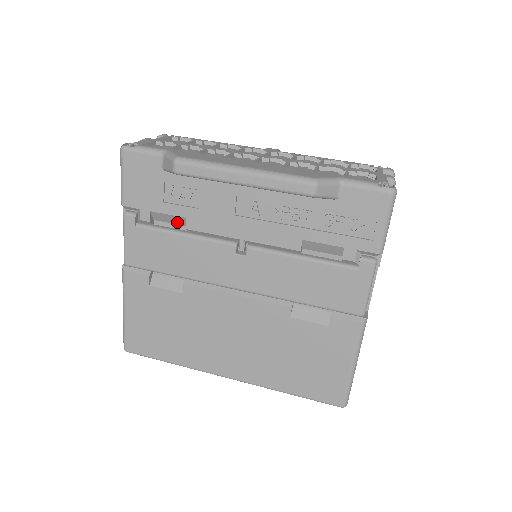
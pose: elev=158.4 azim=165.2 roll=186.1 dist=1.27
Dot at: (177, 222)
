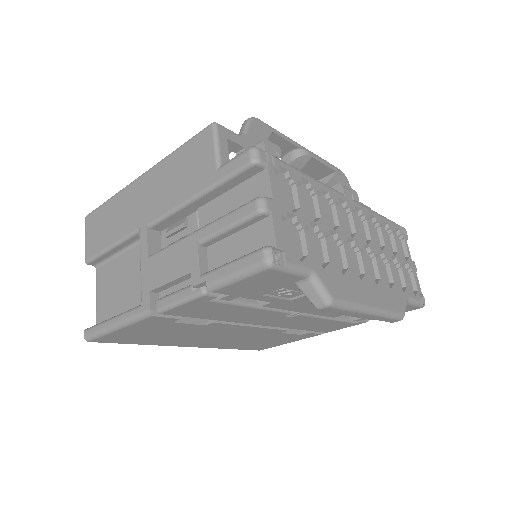
Dot at: occluded
